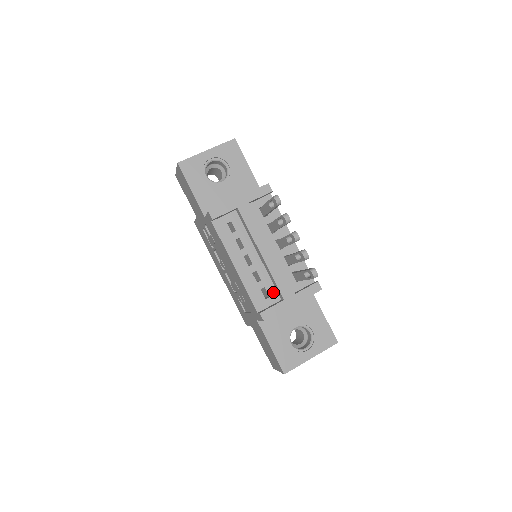
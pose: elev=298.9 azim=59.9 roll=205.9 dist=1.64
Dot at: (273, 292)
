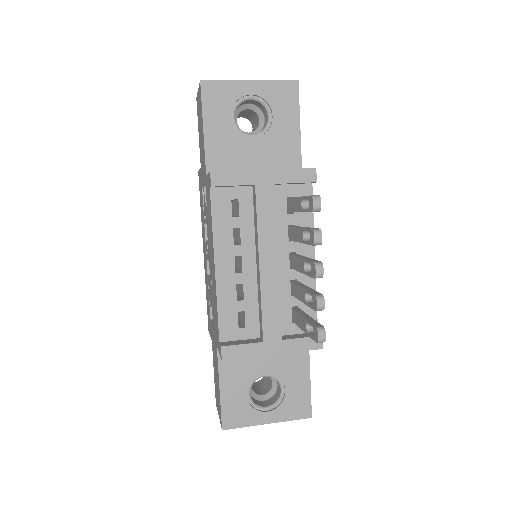
Dot at: (254, 323)
